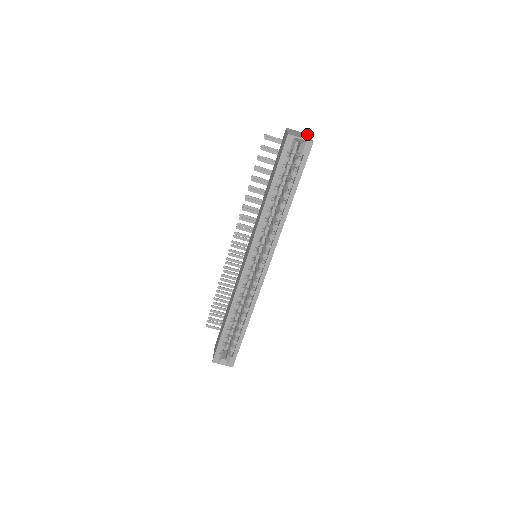
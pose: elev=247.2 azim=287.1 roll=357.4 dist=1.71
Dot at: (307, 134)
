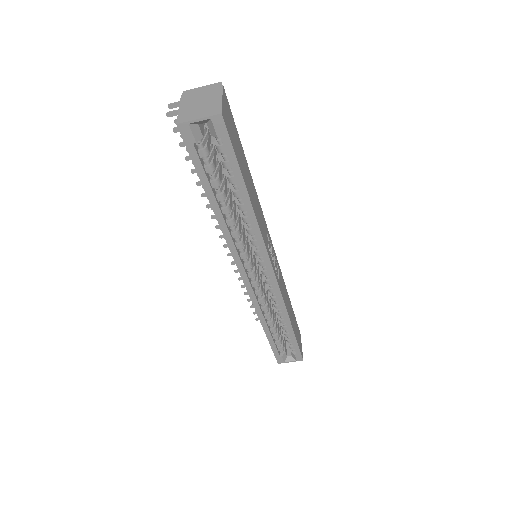
Dot at: (217, 83)
